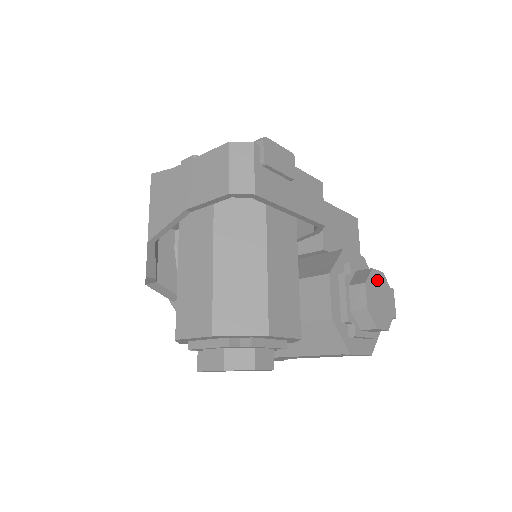
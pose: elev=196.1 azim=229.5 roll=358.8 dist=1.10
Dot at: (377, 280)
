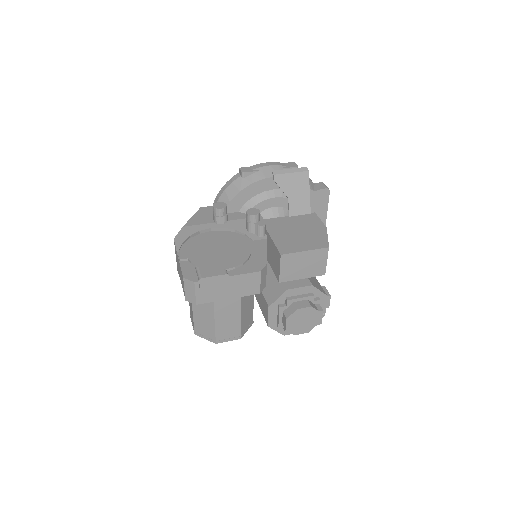
Dot at: (302, 313)
